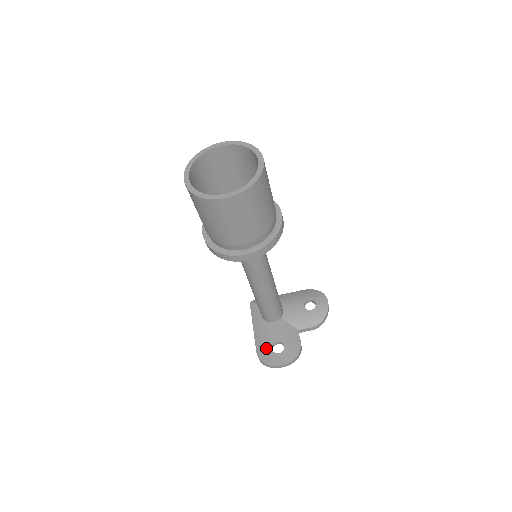
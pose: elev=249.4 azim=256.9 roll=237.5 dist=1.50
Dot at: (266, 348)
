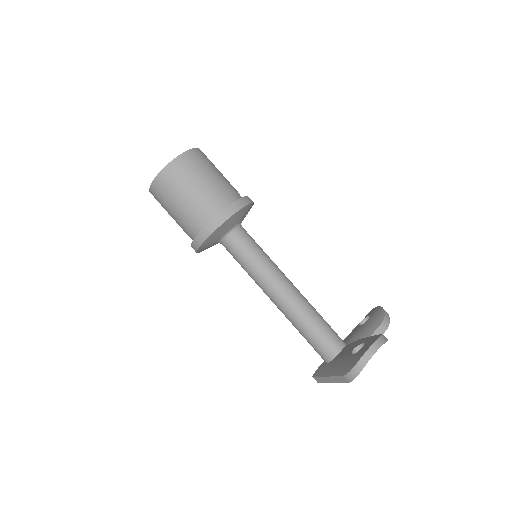
Dot at: (348, 361)
